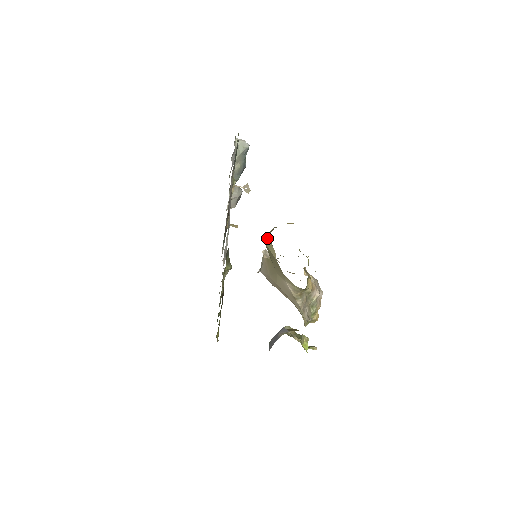
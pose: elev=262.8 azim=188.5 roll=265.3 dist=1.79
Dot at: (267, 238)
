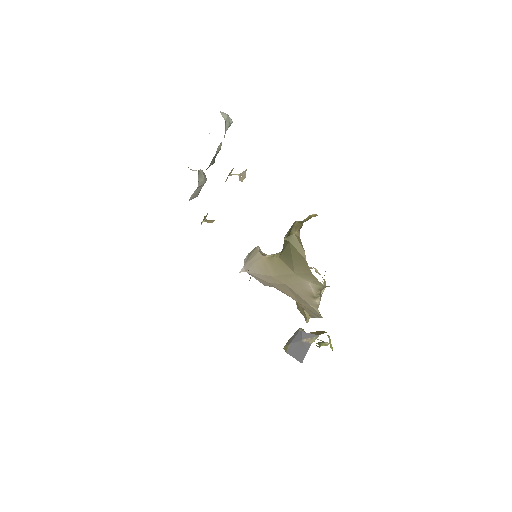
Dot at: (293, 236)
